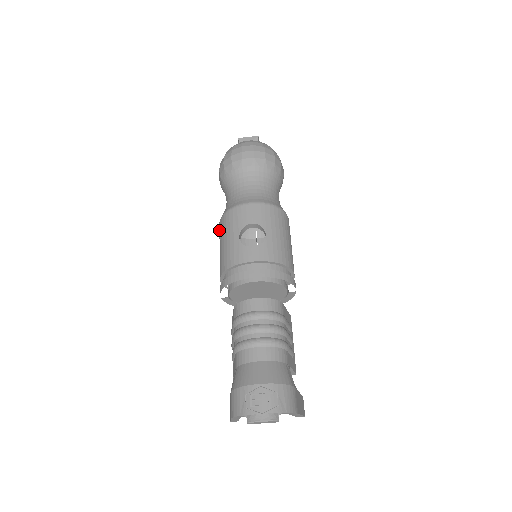
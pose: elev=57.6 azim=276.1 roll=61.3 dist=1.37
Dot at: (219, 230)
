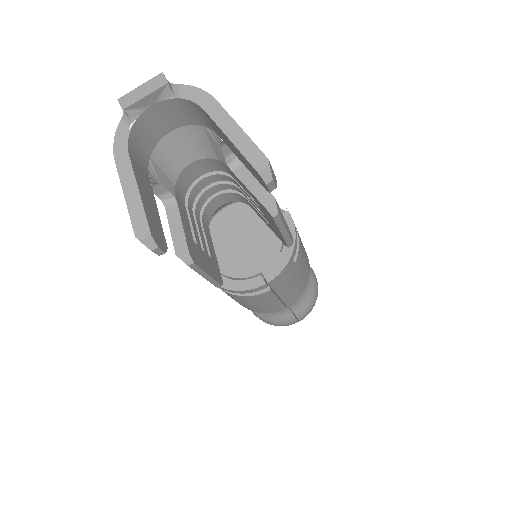
Dot at: occluded
